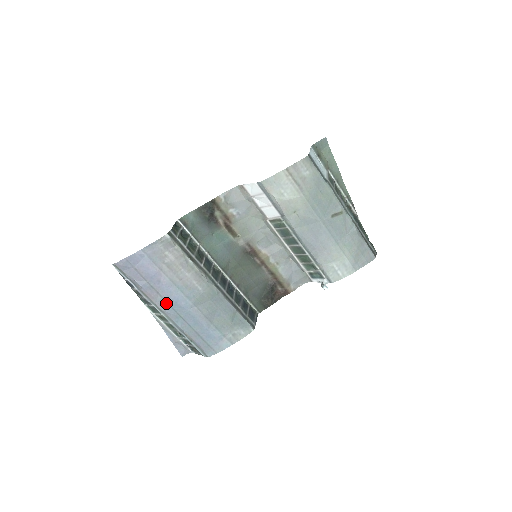
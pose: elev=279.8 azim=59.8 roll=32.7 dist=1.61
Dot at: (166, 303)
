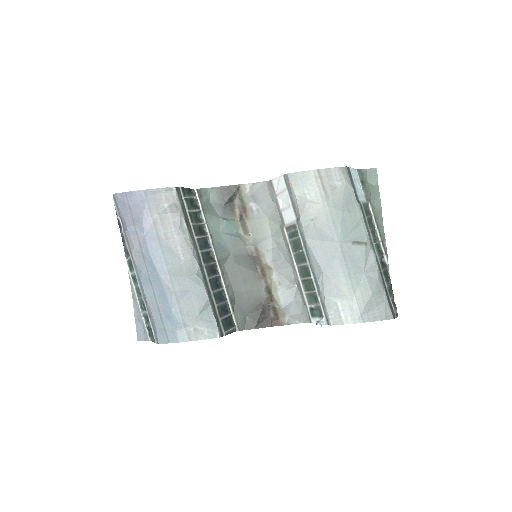
Dot at: (142, 257)
